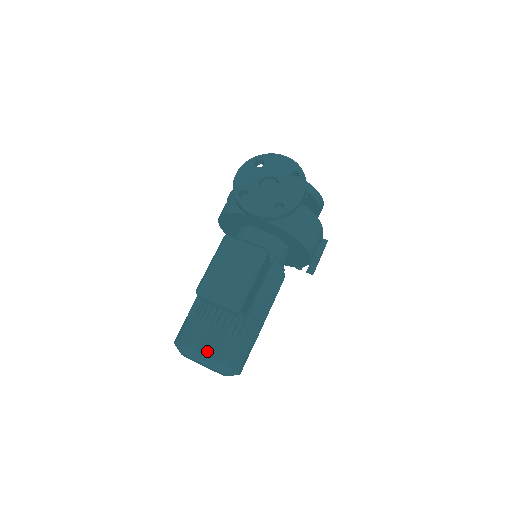
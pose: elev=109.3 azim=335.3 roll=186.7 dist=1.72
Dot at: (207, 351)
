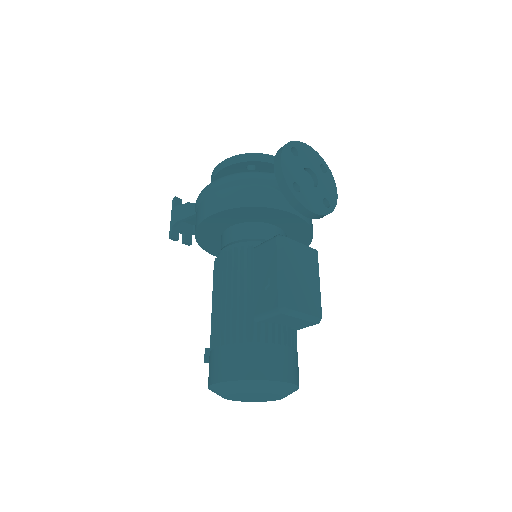
Dot at: (291, 377)
